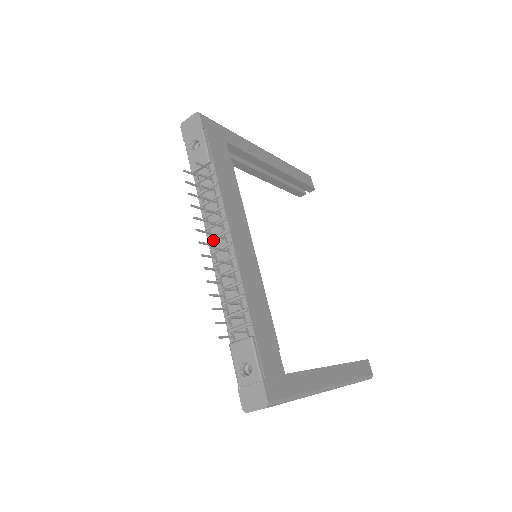
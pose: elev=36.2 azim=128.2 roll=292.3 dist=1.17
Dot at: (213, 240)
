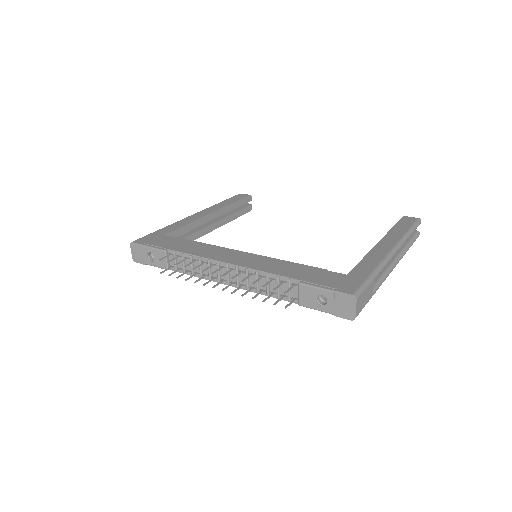
Dot at: (220, 278)
